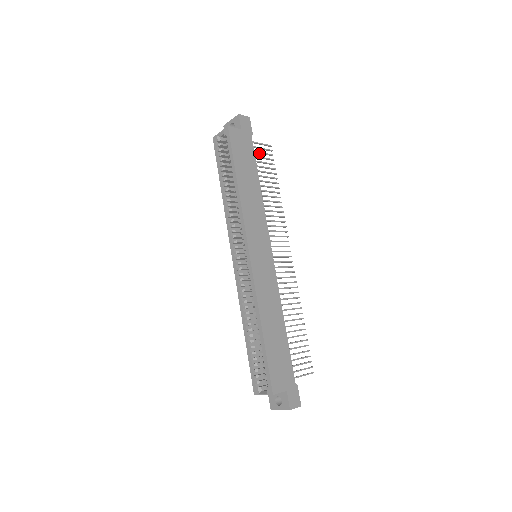
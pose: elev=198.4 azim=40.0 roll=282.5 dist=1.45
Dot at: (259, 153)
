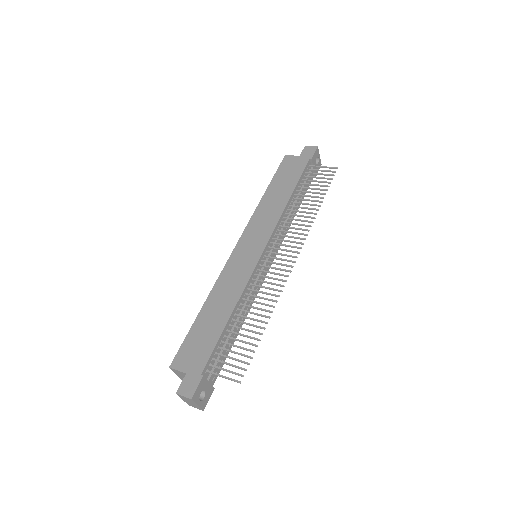
Dot at: (316, 174)
